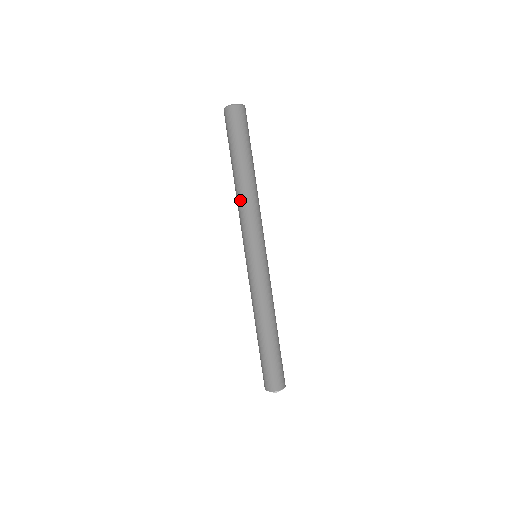
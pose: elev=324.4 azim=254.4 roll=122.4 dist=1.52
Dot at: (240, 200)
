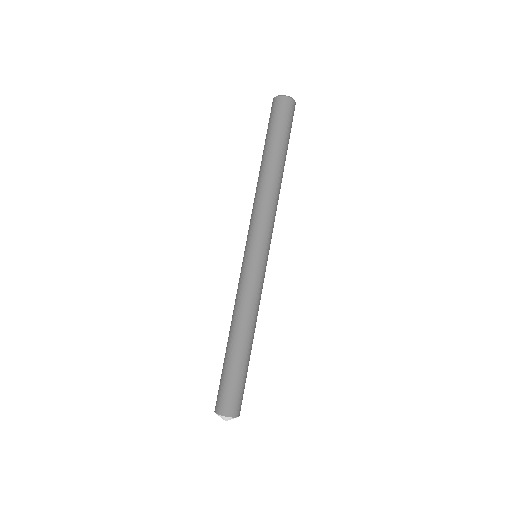
Dot at: (267, 191)
